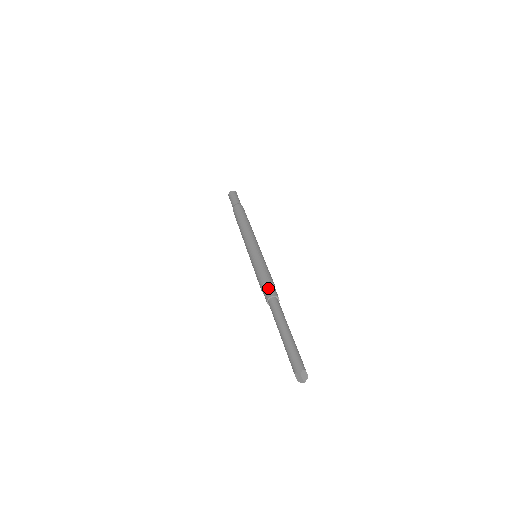
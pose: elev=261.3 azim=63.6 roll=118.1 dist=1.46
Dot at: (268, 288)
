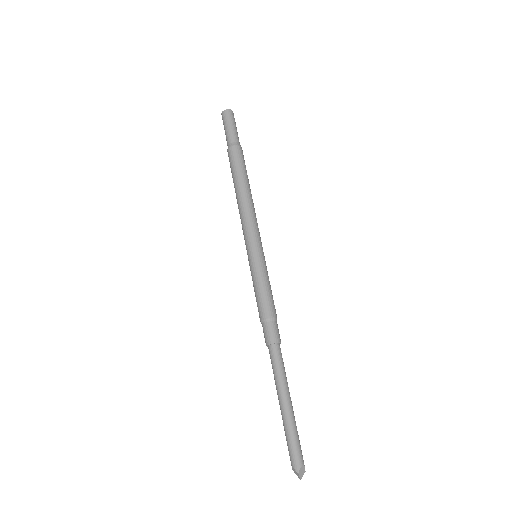
Dot at: (269, 328)
